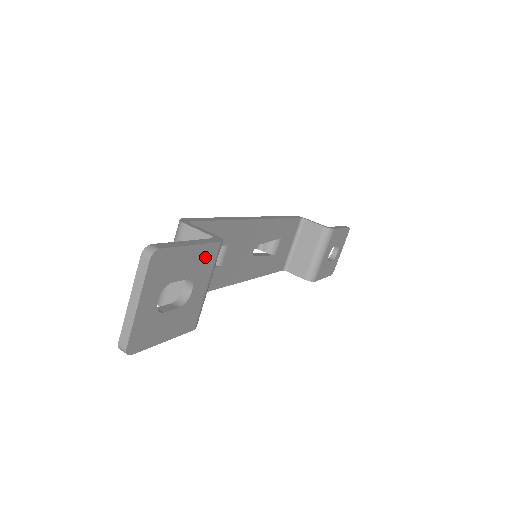
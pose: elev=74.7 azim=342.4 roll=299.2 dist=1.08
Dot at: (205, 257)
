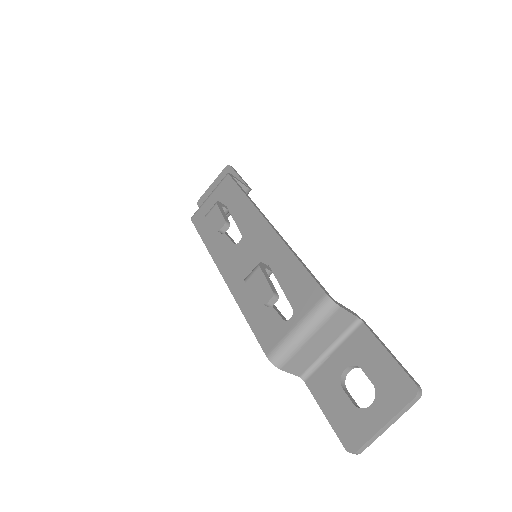
Dot at: (368, 346)
